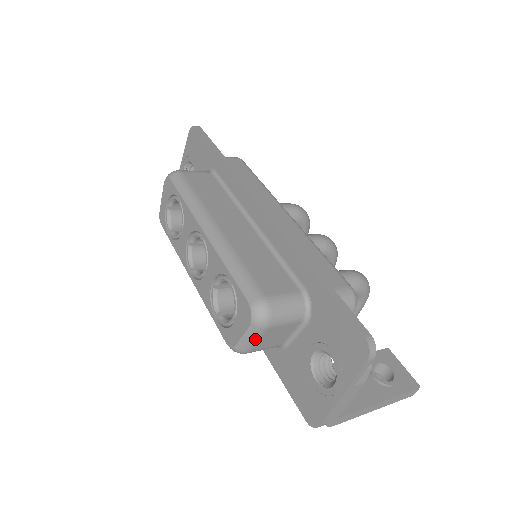
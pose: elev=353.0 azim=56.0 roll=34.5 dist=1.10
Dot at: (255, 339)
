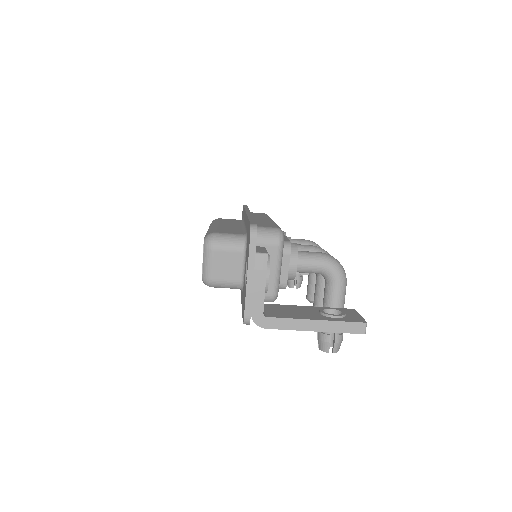
Dot at: (210, 263)
